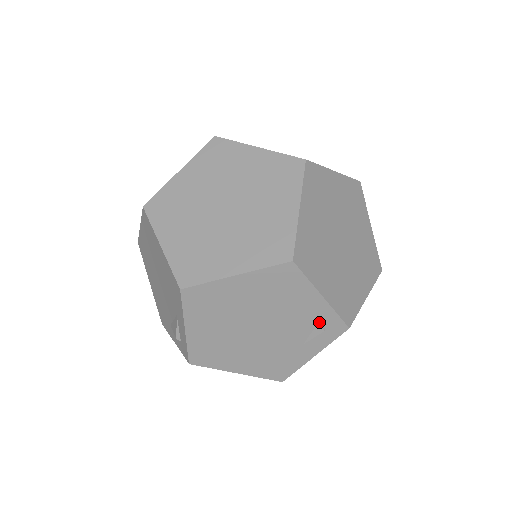
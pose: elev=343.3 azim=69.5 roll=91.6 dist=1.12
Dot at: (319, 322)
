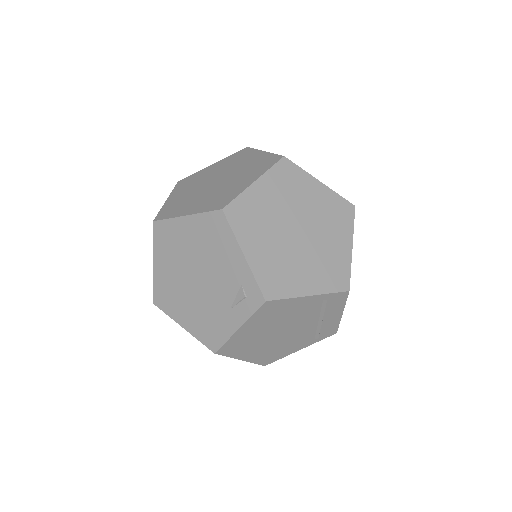
Dot at: (242, 285)
